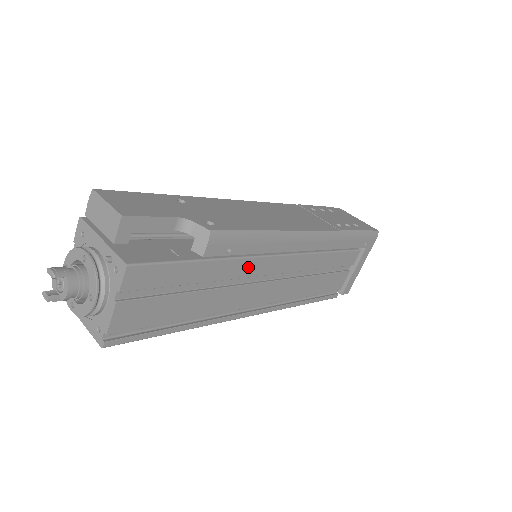
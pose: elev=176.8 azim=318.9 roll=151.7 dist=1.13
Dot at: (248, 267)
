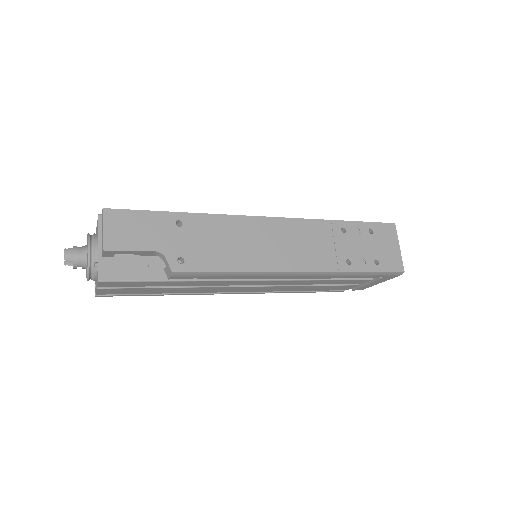
Dot at: (219, 283)
